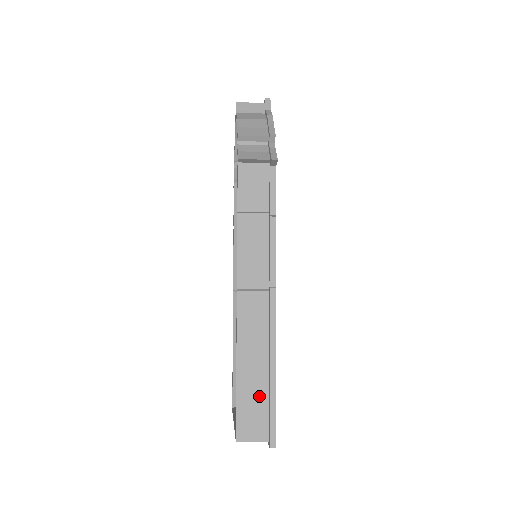
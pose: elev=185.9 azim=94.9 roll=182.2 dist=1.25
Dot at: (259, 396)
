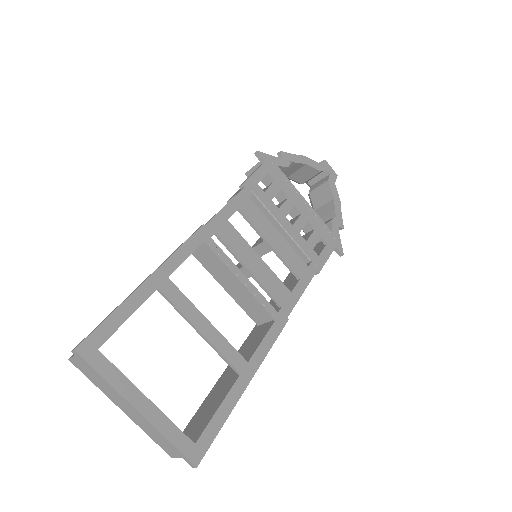
Dot at: occluded
